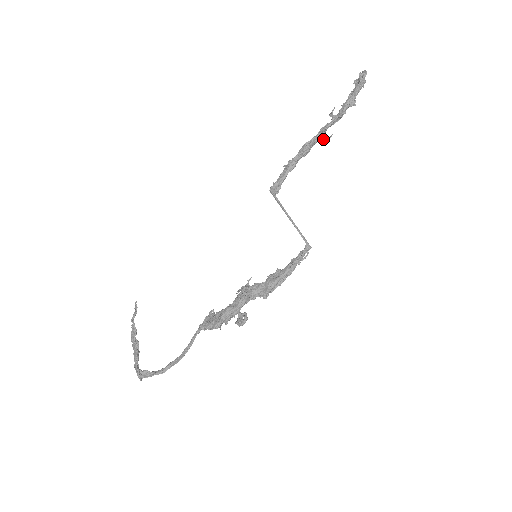
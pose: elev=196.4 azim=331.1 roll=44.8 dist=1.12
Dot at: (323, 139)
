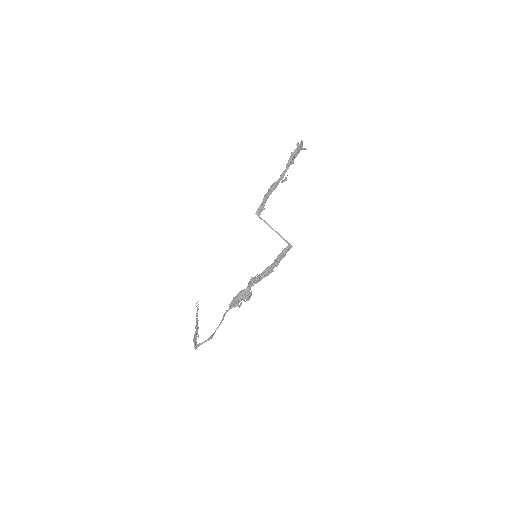
Dot at: (282, 179)
